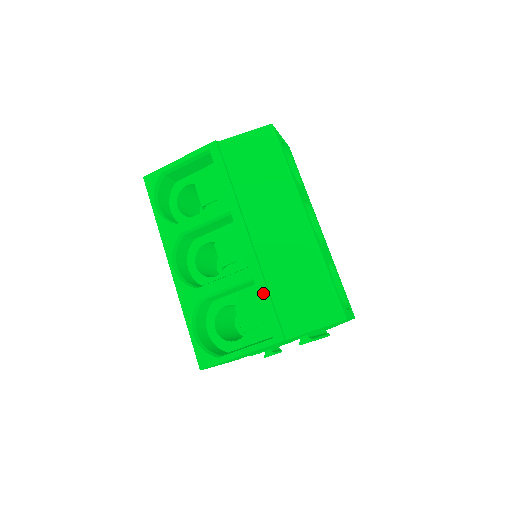
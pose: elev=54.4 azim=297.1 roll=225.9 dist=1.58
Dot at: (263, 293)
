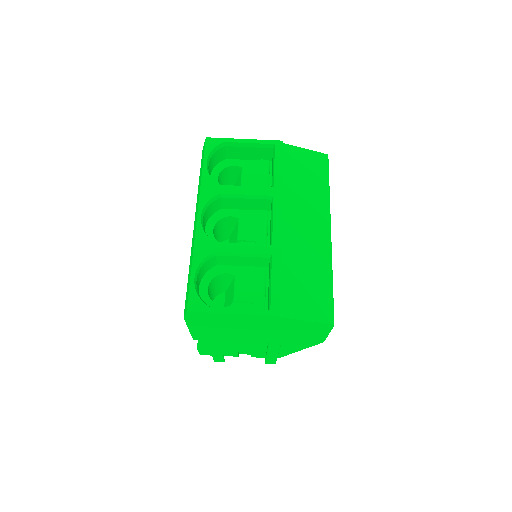
Dot at: (276, 270)
